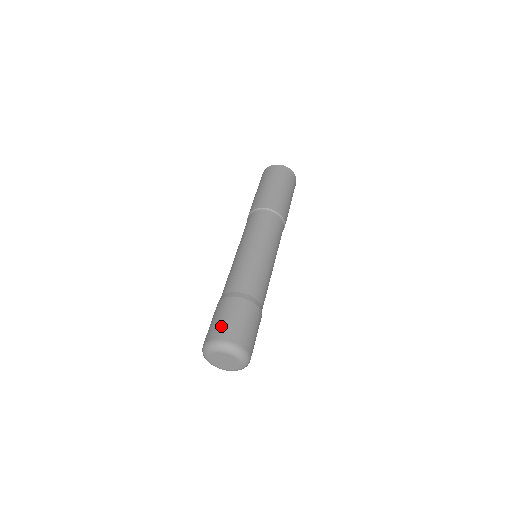
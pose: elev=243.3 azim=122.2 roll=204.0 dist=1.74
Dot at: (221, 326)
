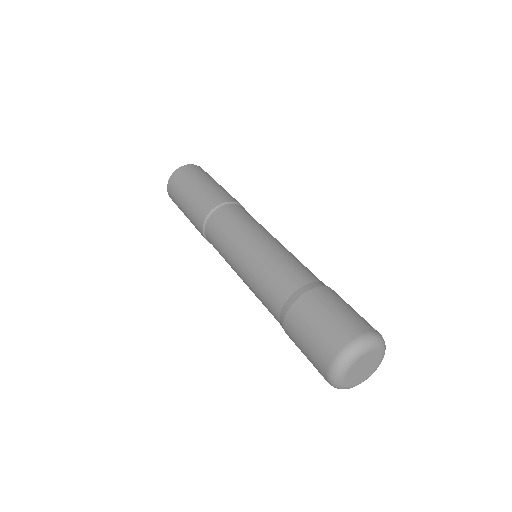
Dot at: (361, 317)
